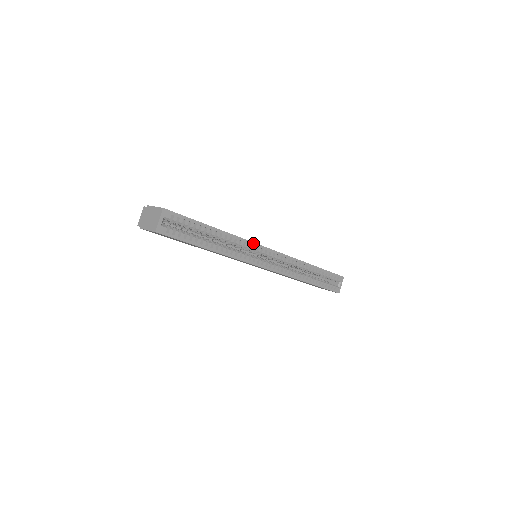
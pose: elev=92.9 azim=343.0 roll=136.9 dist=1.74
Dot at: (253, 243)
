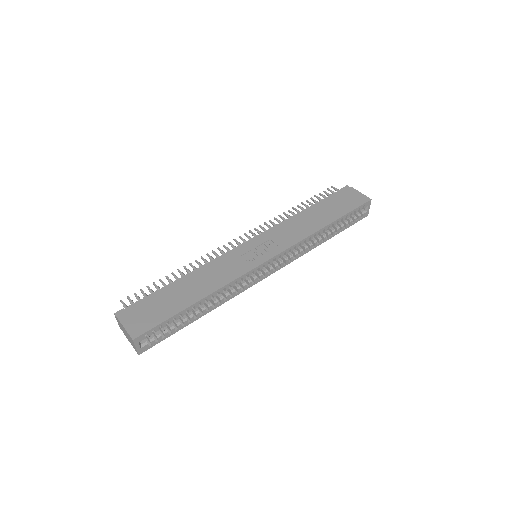
Dot at: (245, 274)
